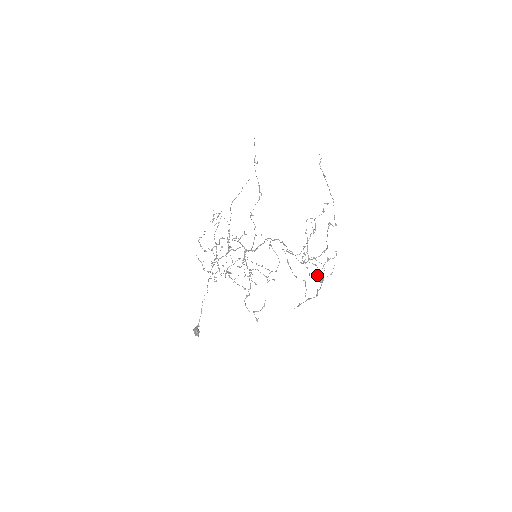
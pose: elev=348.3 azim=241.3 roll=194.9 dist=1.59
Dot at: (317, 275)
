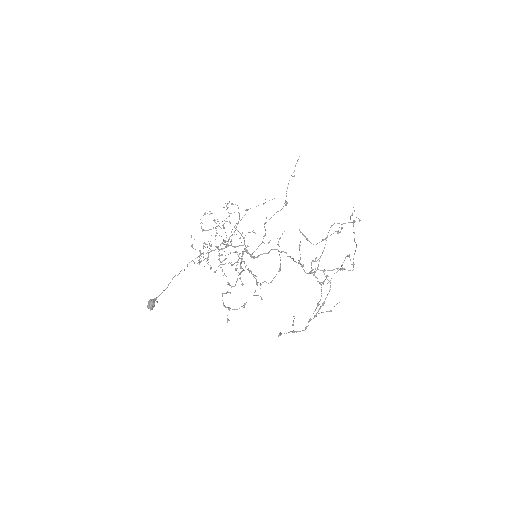
Dot at: (325, 279)
